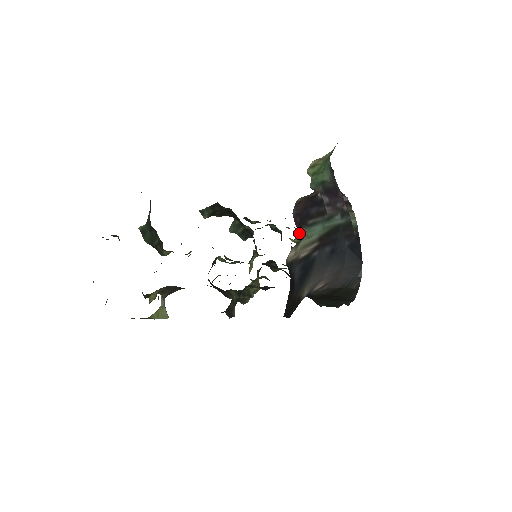
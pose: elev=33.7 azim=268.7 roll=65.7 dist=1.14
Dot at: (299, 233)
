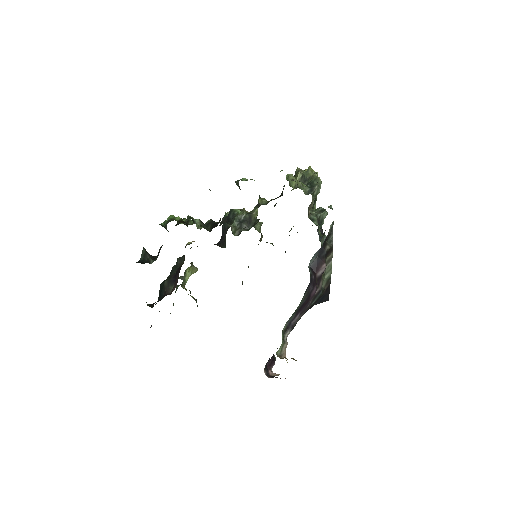
Dot at: (271, 368)
